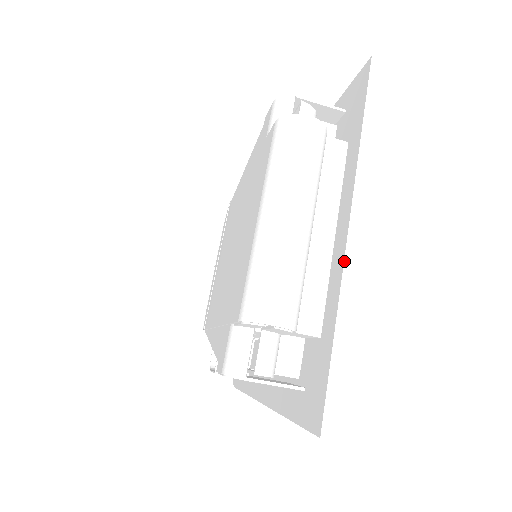
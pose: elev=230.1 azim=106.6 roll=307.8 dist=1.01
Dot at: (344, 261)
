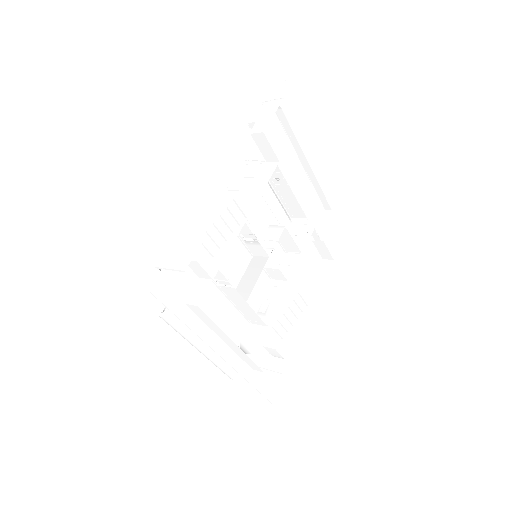
Dot at: (236, 371)
